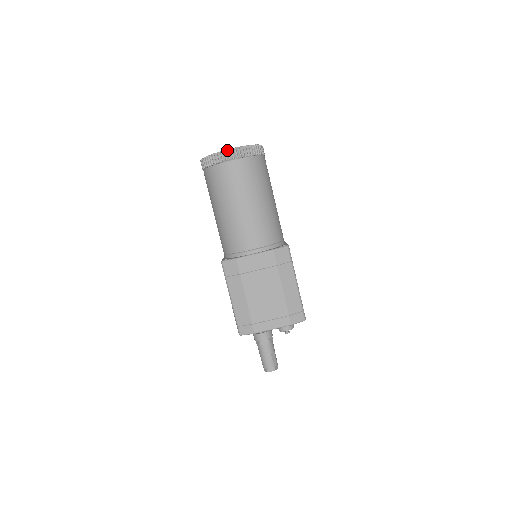
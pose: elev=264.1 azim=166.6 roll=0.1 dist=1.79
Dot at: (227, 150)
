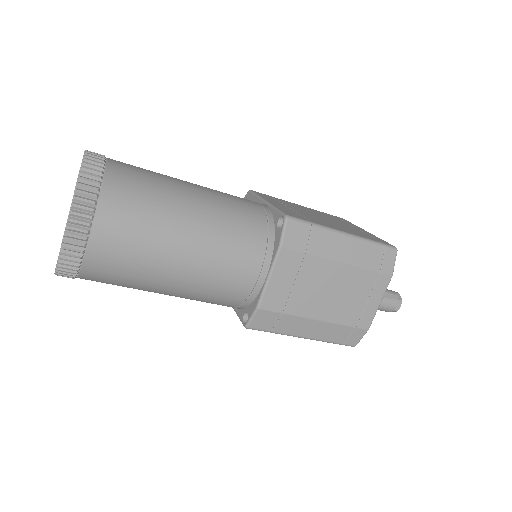
Dot at: (65, 236)
